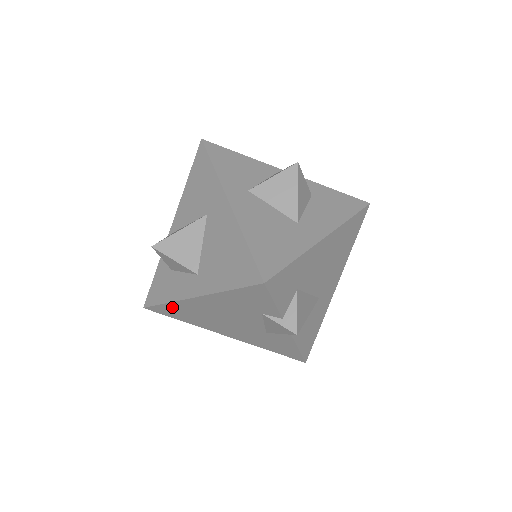
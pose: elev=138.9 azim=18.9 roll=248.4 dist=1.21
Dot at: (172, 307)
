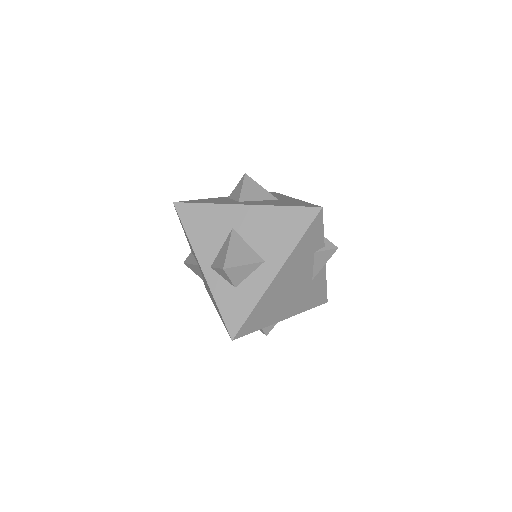
Dot at: (257, 311)
